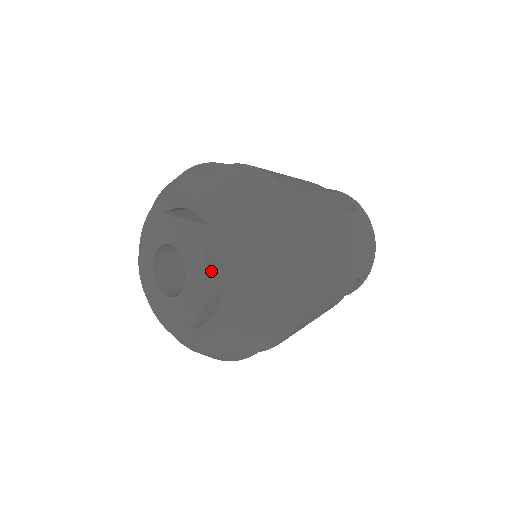
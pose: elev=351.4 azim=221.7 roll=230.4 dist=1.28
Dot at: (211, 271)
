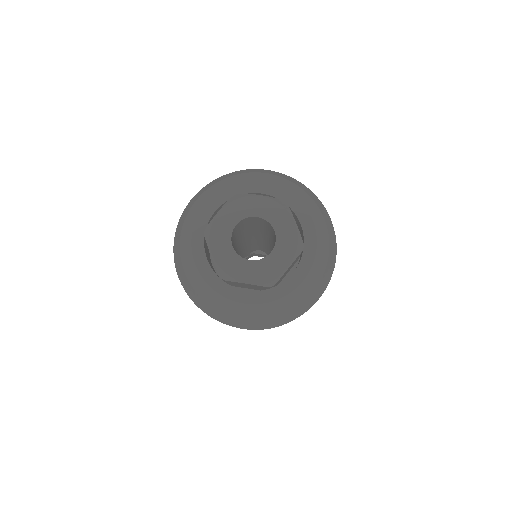
Dot at: occluded
